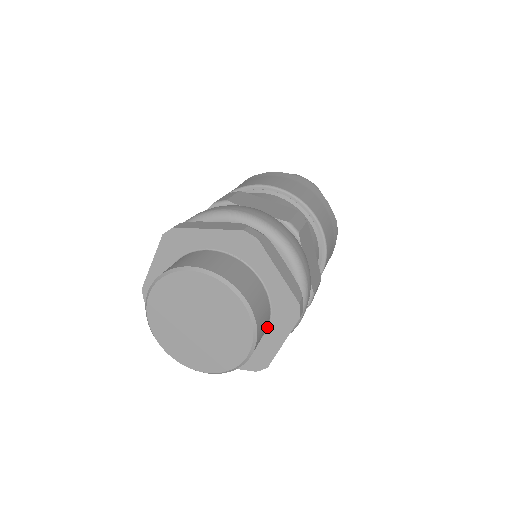
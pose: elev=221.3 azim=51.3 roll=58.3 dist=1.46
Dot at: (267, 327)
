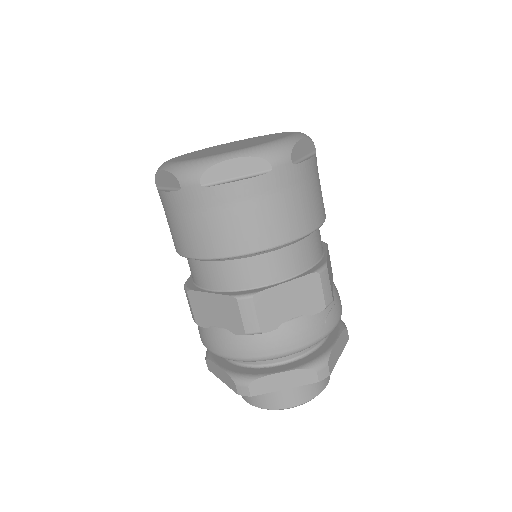
Dot at: occluded
